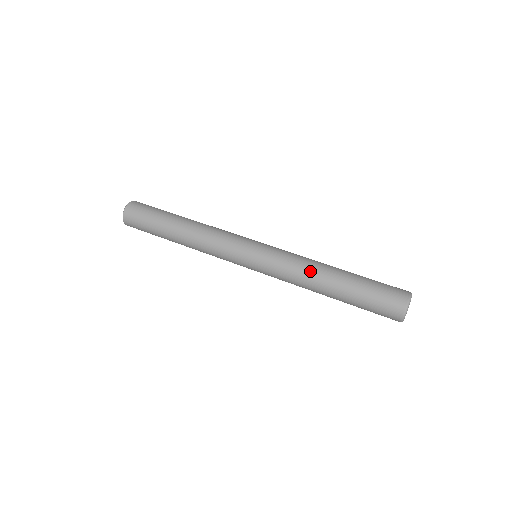
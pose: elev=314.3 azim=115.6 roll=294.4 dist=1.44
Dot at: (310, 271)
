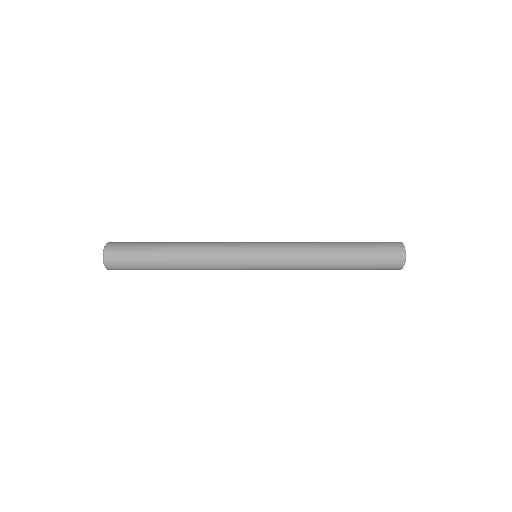
Dot at: (315, 249)
